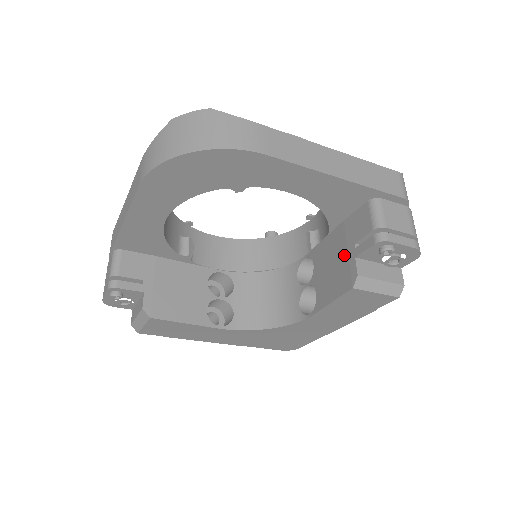
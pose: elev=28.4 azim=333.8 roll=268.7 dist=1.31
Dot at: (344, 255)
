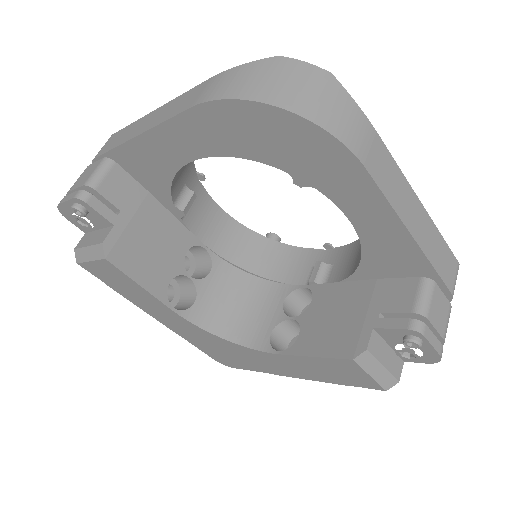
Dot at: (359, 316)
